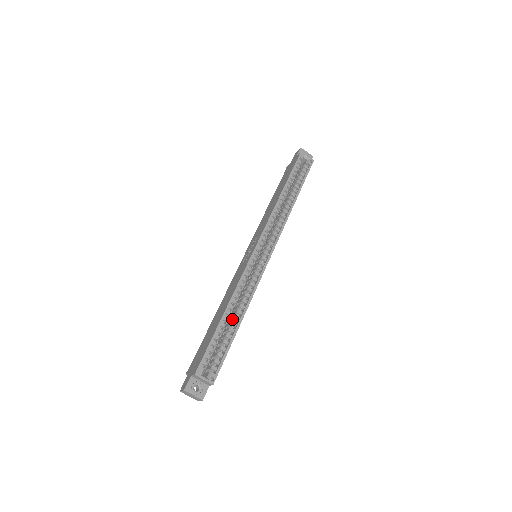
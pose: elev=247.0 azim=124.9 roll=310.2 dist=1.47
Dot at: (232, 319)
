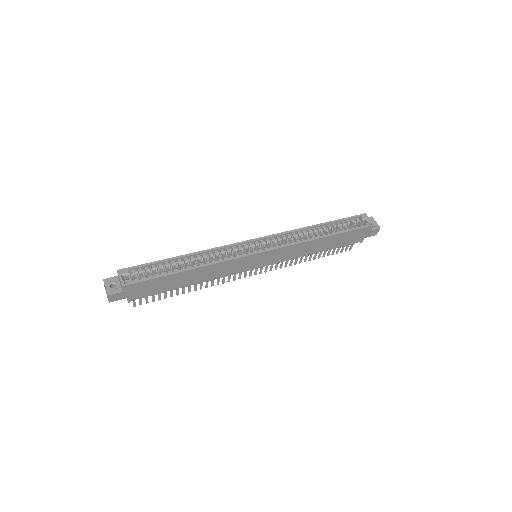
Dot at: occluded
